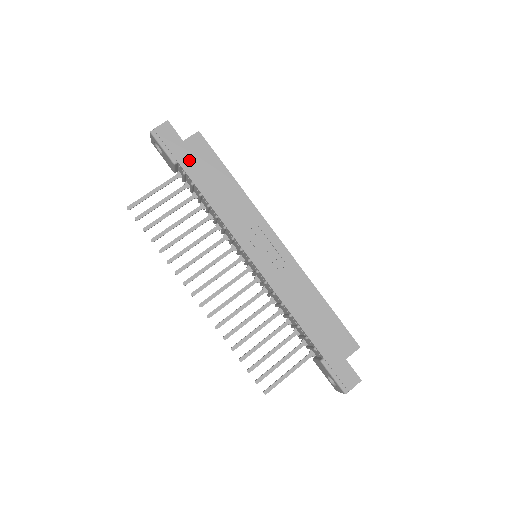
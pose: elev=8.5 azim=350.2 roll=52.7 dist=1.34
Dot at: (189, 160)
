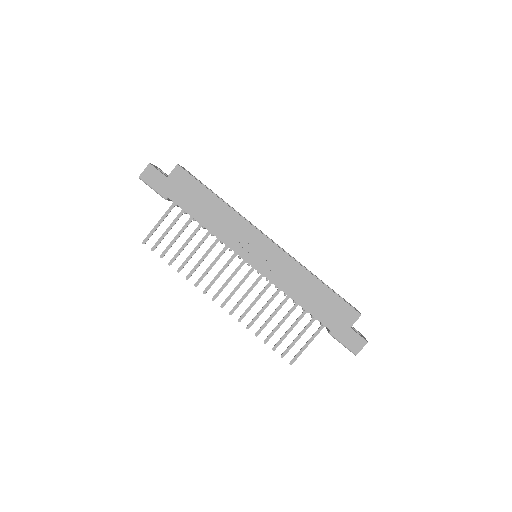
Dot at: (176, 193)
